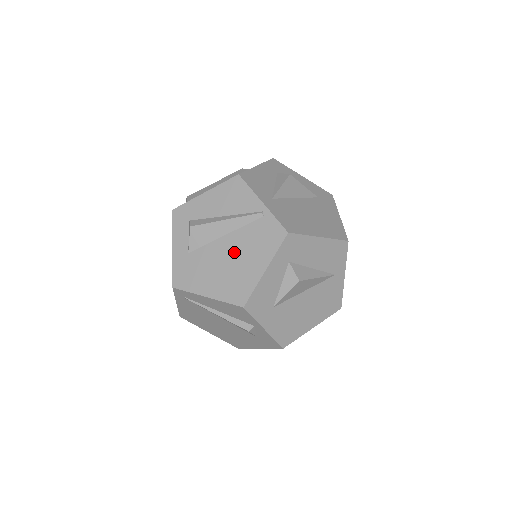
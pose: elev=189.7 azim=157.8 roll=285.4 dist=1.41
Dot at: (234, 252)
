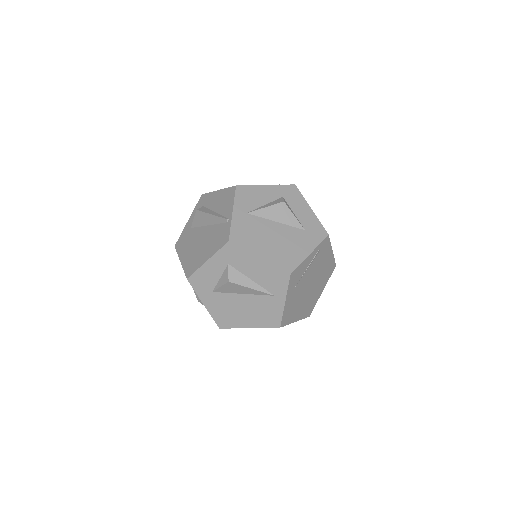
Dot at: (204, 239)
